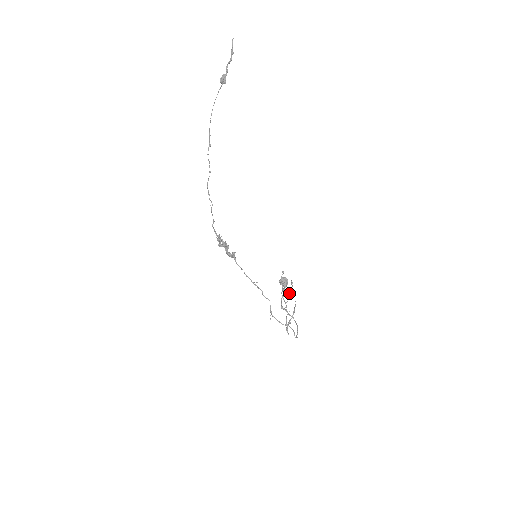
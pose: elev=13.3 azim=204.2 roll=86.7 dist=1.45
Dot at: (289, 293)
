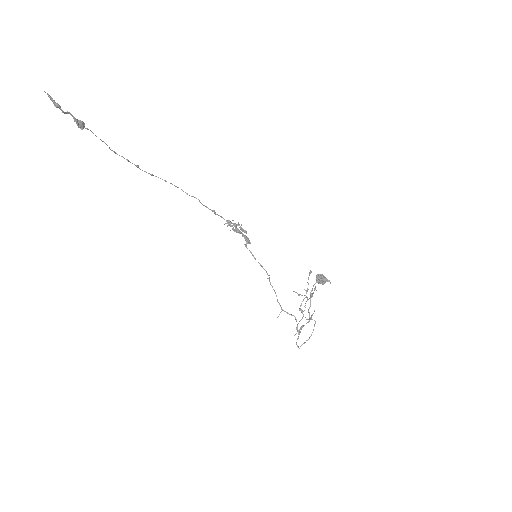
Dot at: (309, 298)
